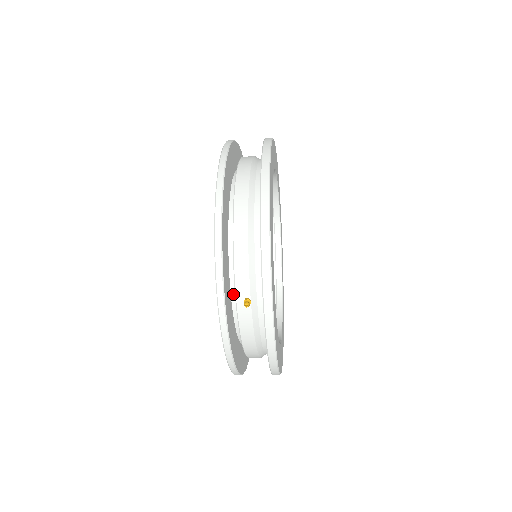
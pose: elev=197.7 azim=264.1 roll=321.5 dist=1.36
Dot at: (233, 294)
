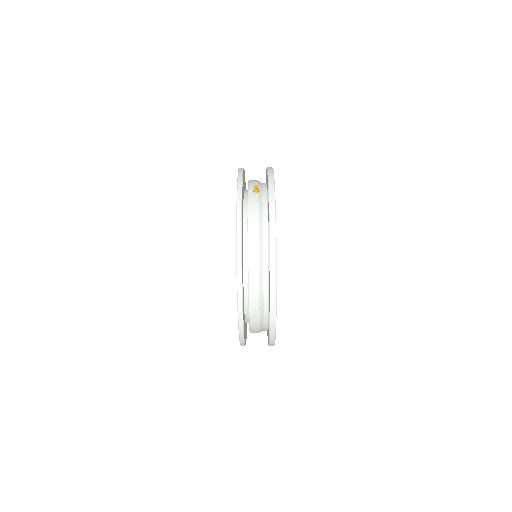
Dot at: (245, 200)
